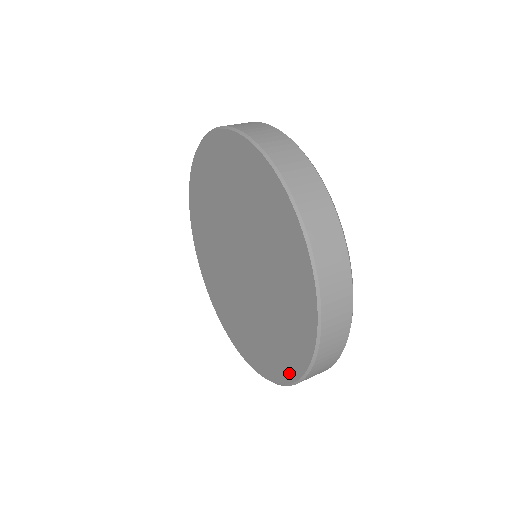
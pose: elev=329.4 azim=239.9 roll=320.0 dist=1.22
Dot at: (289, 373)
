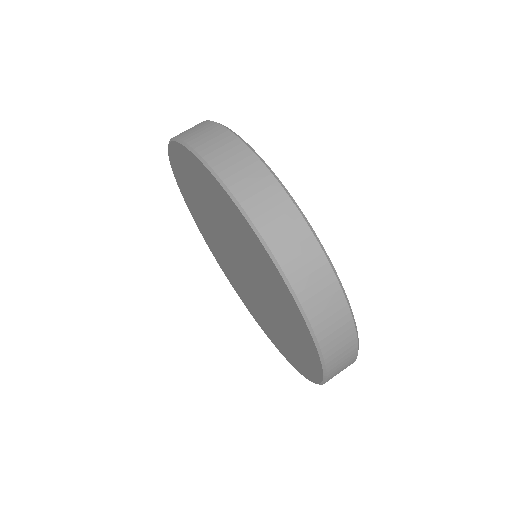
Dot at: (313, 374)
